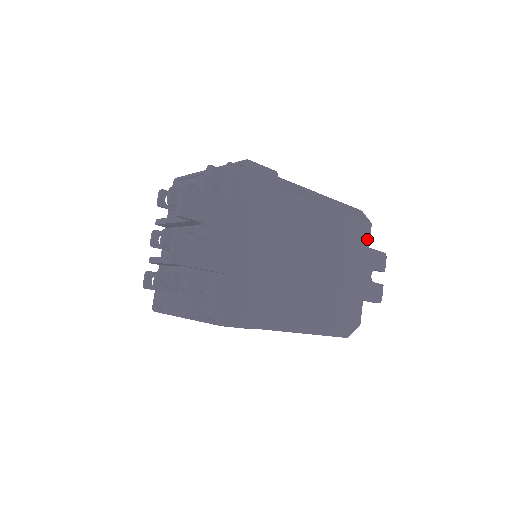
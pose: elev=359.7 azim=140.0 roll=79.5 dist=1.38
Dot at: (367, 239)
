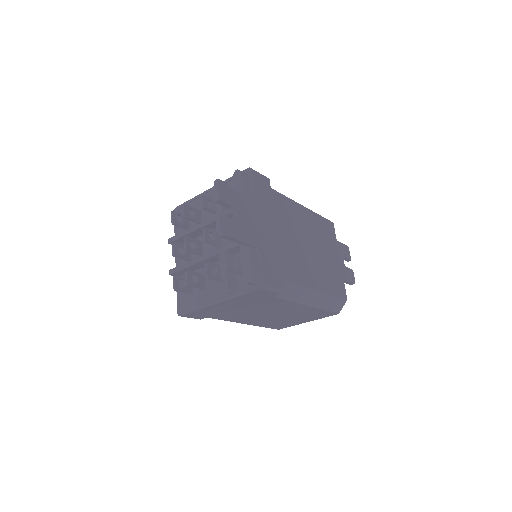
Dot at: (334, 234)
